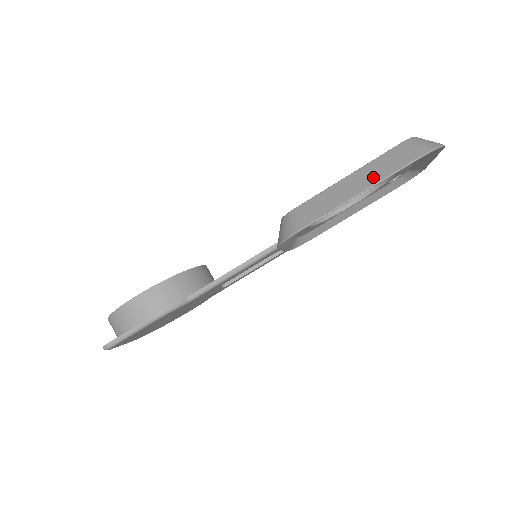
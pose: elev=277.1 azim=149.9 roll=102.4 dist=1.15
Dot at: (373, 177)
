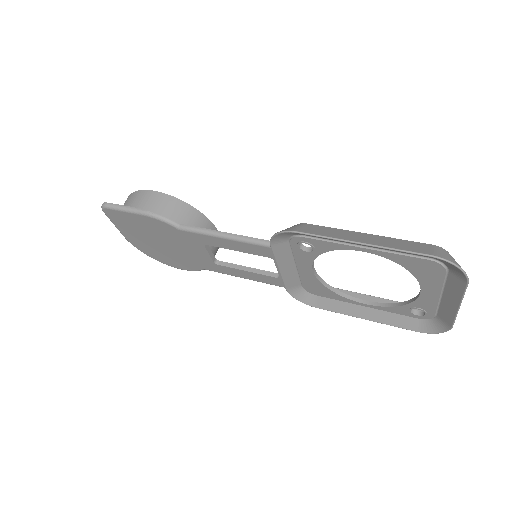
Dot at: (383, 243)
